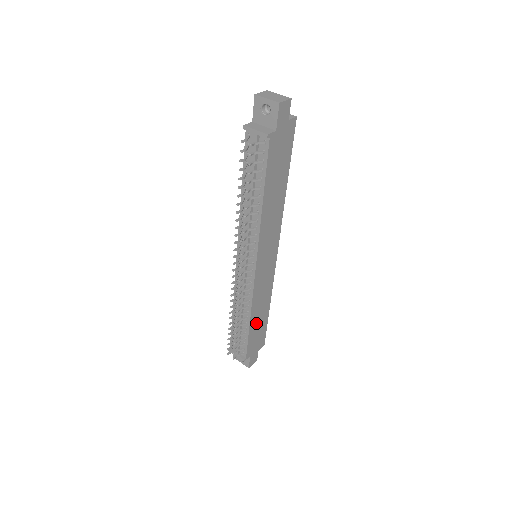
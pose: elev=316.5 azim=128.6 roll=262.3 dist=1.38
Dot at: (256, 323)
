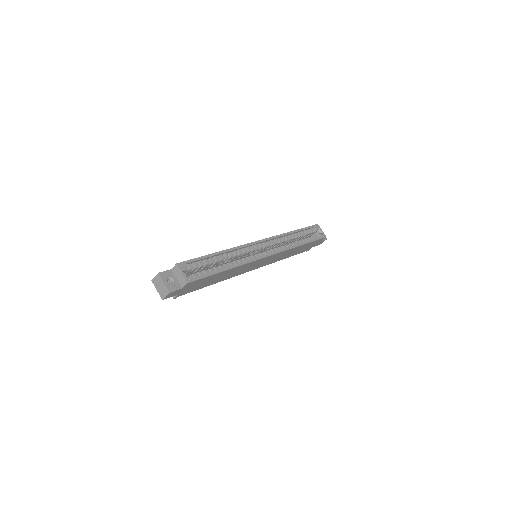
Dot at: (296, 252)
